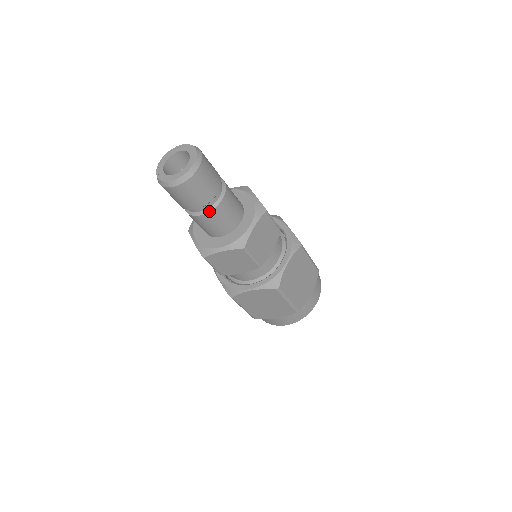
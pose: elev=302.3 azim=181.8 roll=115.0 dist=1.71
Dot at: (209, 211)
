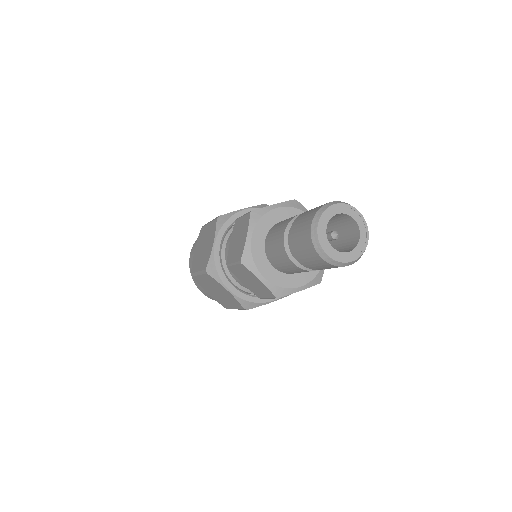
Dot at: (301, 268)
